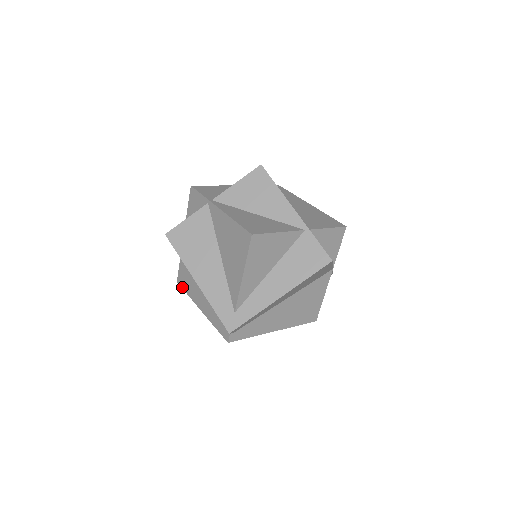
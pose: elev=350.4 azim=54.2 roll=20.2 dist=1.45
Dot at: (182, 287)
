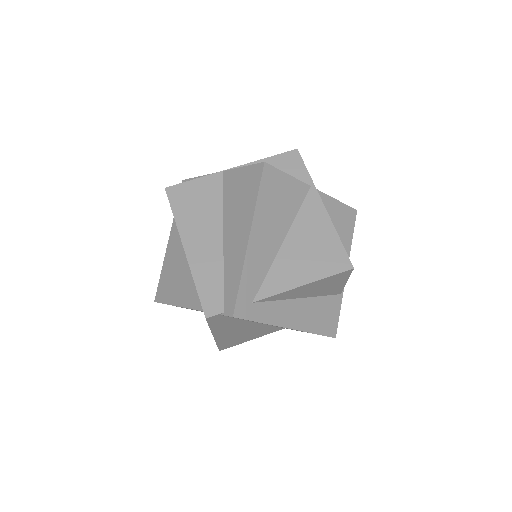
Dot at: (171, 201)
